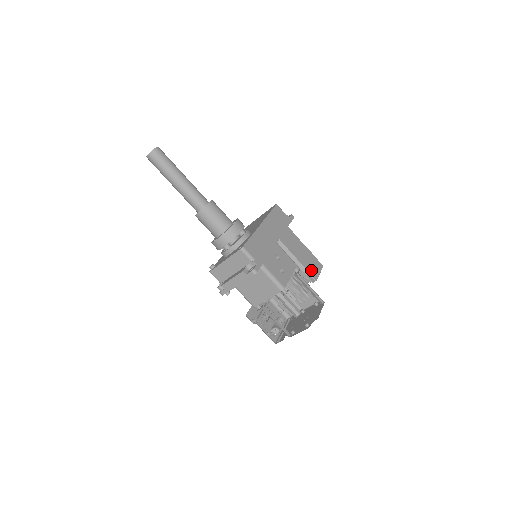
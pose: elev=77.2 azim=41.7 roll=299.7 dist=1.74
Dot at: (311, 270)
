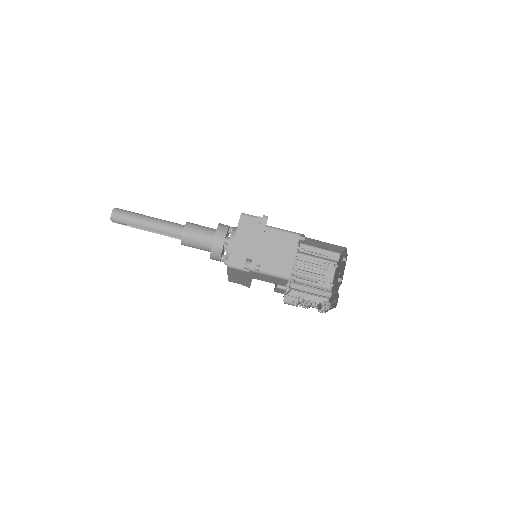
Dot at: occluded
